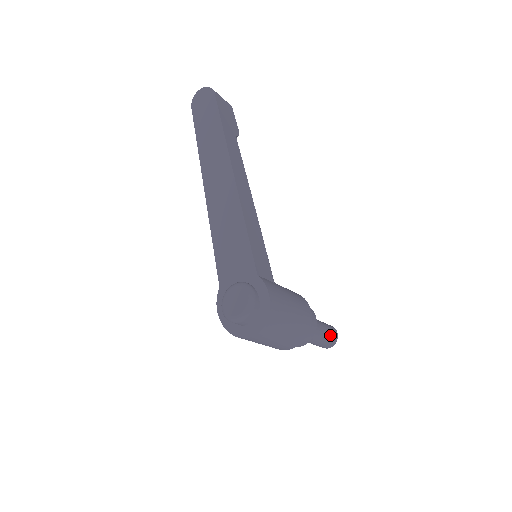
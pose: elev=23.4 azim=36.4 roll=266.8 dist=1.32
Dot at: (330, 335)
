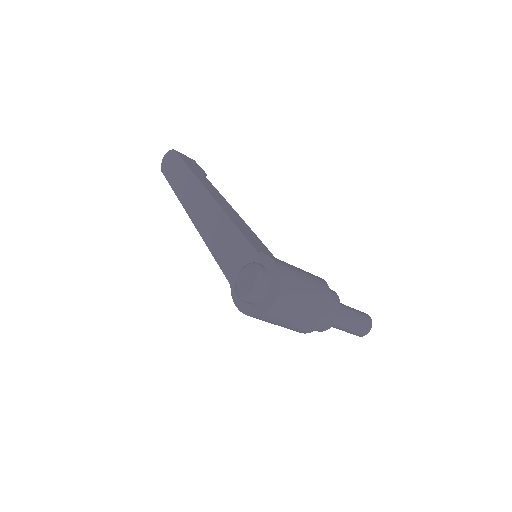
Dot at: (361, 316)
